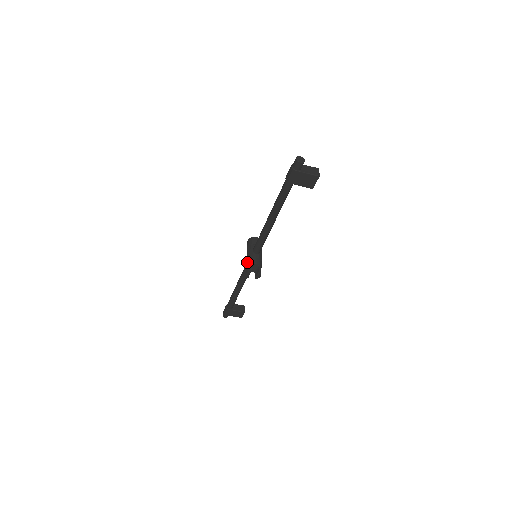
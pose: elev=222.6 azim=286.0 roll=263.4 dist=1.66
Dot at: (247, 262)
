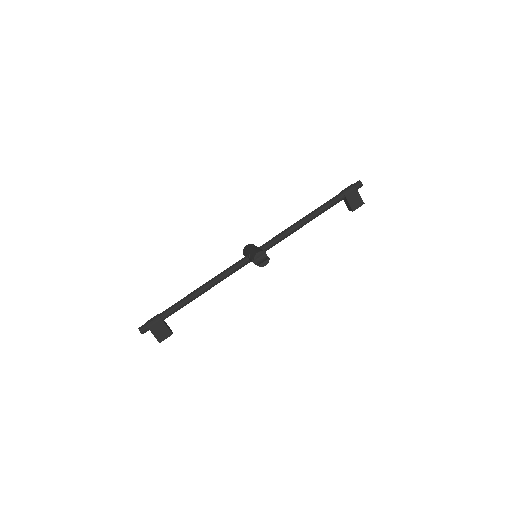
Dot at: (257, 248)
